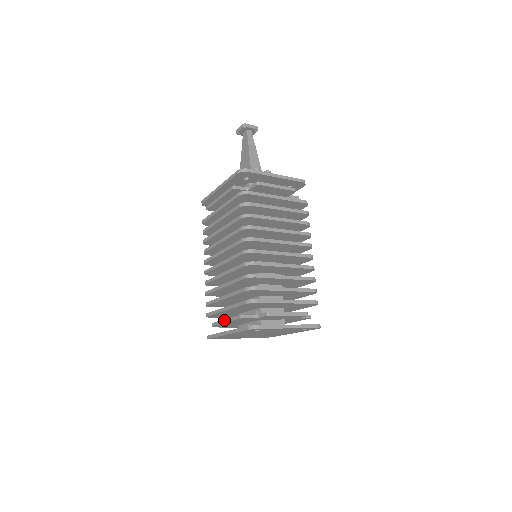
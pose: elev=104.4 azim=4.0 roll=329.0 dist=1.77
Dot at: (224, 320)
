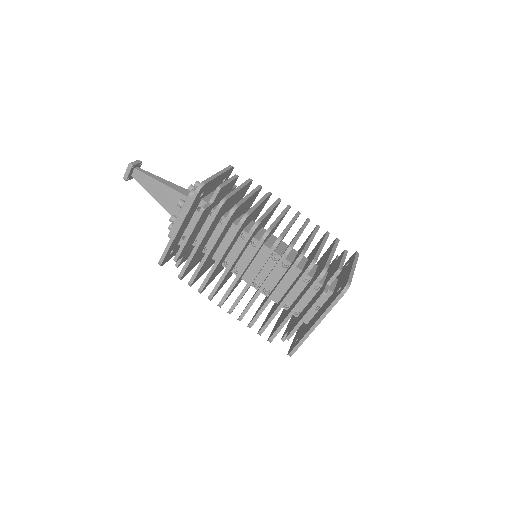
Dot at: (303, 318)
